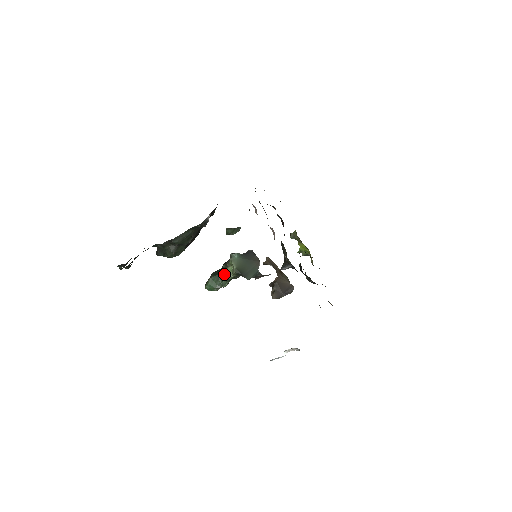
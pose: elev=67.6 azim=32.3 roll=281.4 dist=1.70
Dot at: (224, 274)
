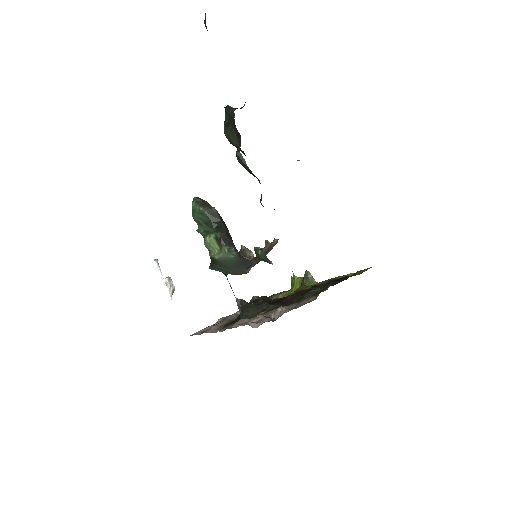
Dot at: (209, 237)
